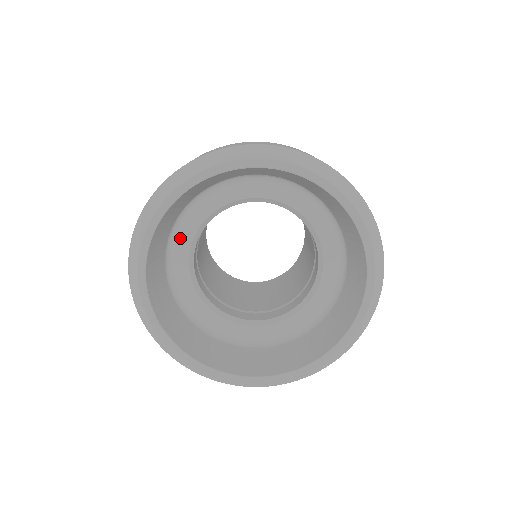
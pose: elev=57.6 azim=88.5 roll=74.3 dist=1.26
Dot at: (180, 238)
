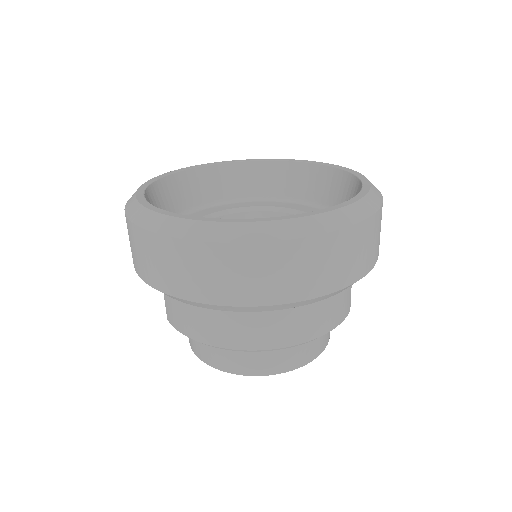
Dot at: occluded
